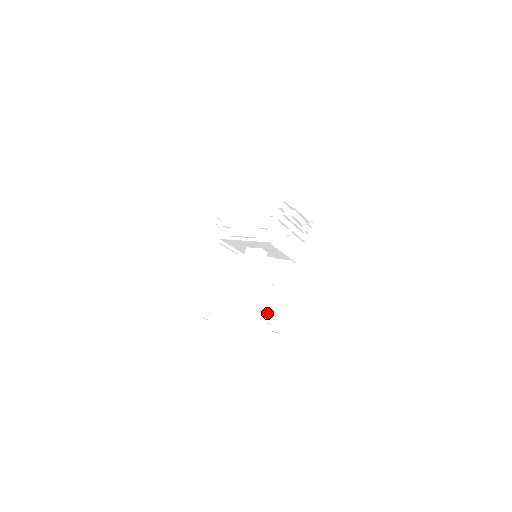
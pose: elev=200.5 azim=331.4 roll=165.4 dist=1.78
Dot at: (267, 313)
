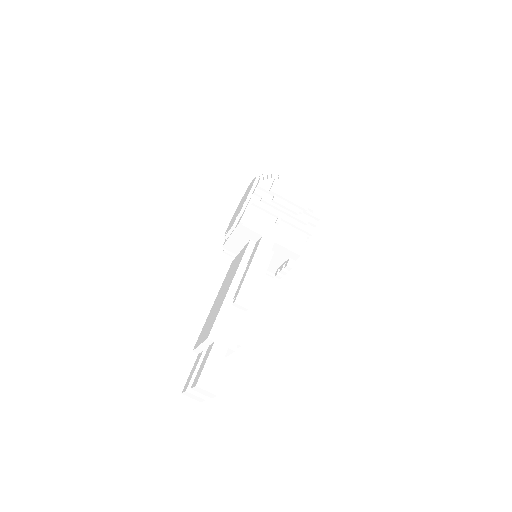
Dot at: (236, 291)
